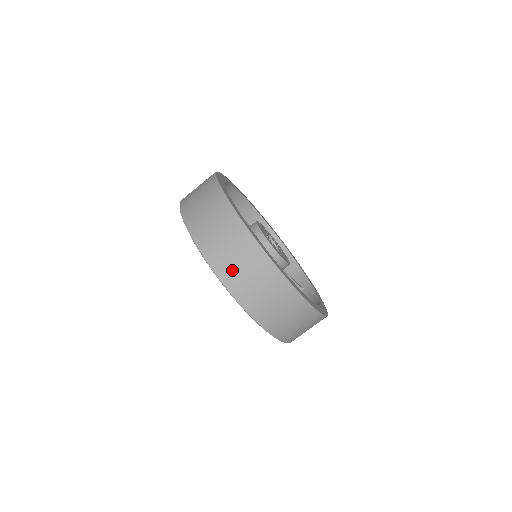
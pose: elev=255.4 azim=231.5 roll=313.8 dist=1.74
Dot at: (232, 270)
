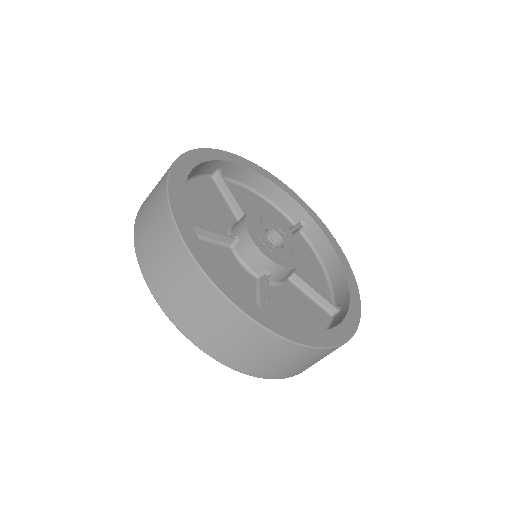
Dot at: (151, 259)
